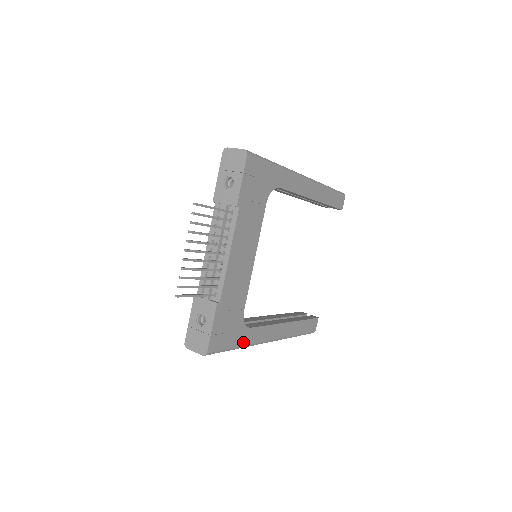
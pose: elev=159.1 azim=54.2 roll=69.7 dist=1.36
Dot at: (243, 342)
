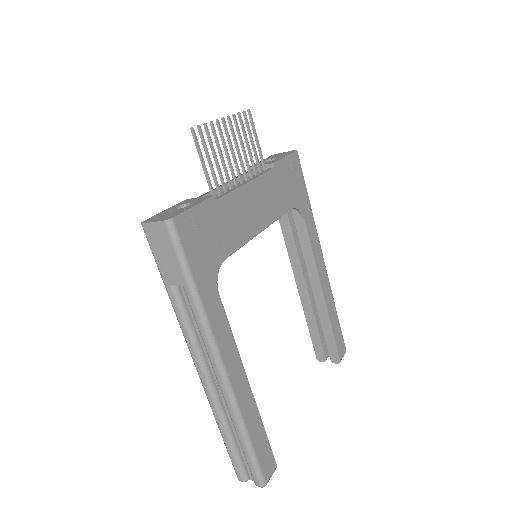
Dot at: (203, 293)
